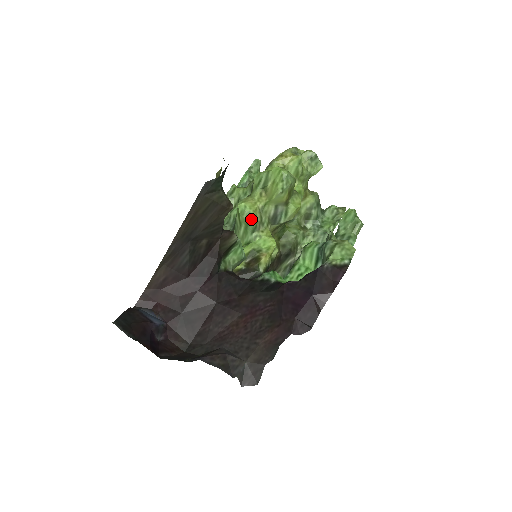
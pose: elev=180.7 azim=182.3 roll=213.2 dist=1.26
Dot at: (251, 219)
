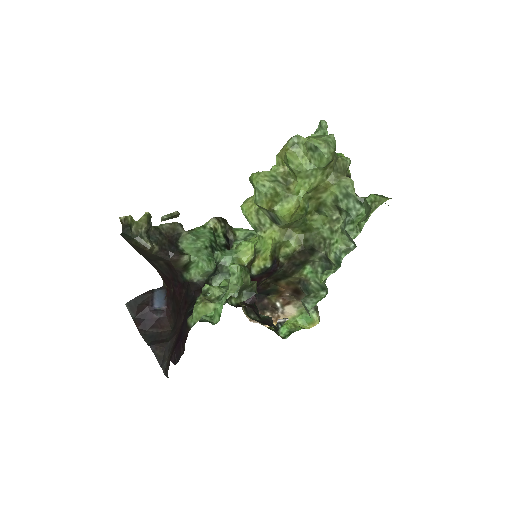
Dot at: (249, 221)
